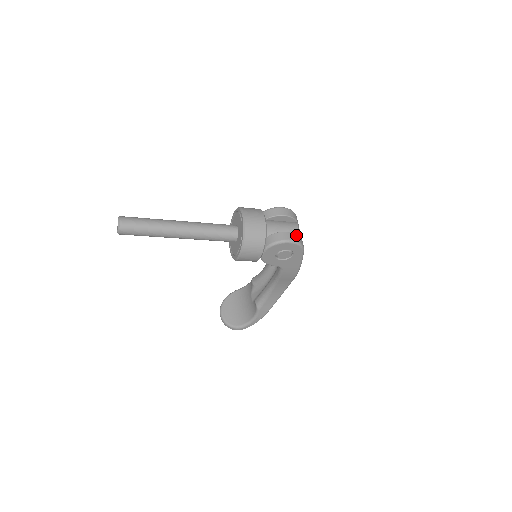
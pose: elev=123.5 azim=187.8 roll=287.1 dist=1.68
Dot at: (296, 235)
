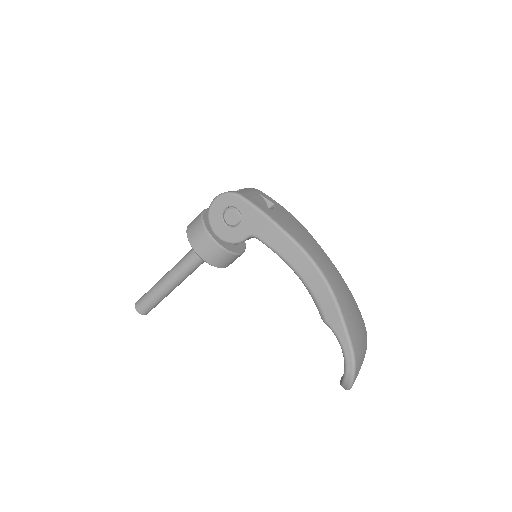
Dot at: occluded
